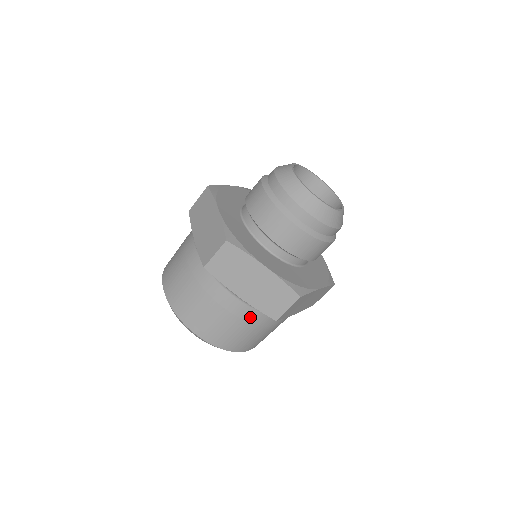
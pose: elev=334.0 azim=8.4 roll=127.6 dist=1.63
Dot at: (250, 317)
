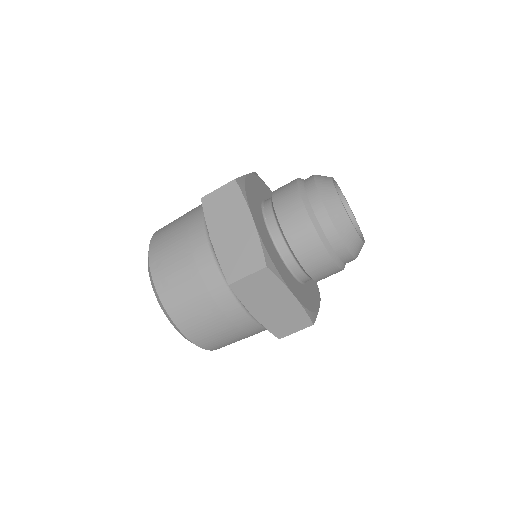
Dot at: (208, 276)
